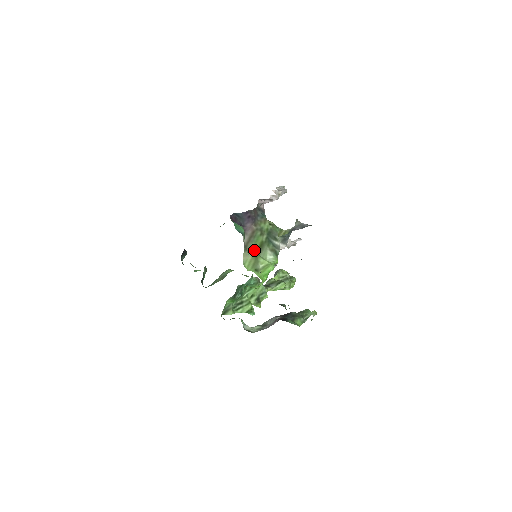
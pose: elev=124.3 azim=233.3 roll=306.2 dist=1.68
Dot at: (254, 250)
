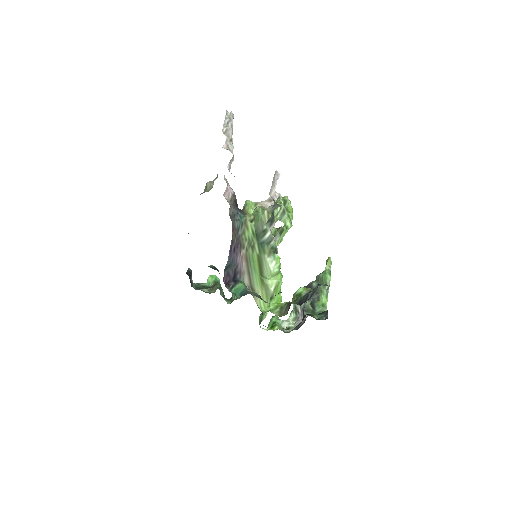
Dot at: (258, 278)
